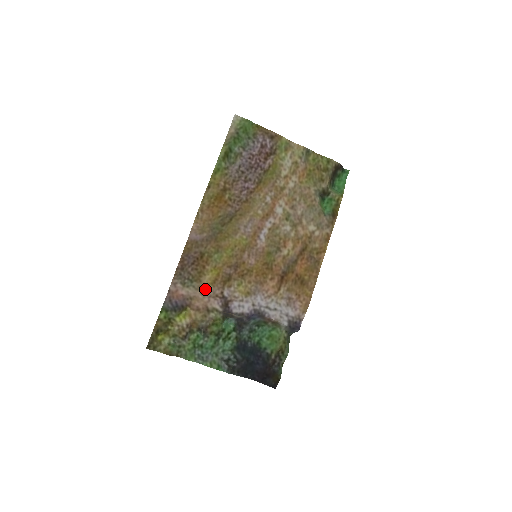
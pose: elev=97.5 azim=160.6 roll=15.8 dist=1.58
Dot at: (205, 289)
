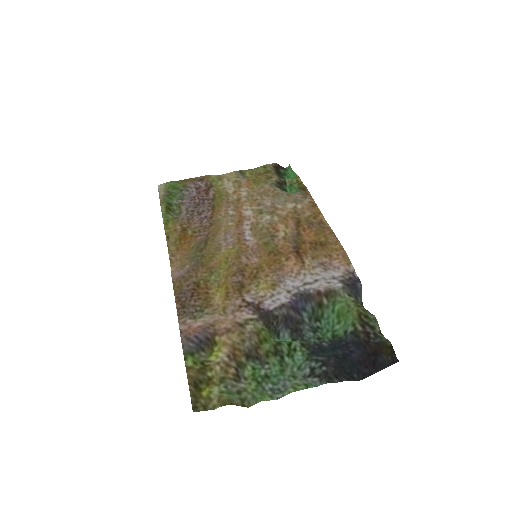
Dot at: (222, 308)
